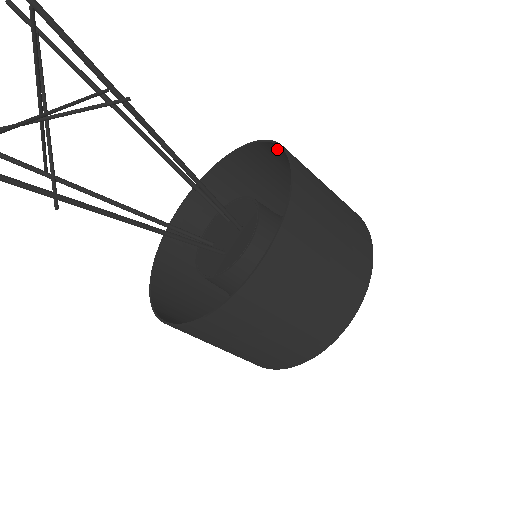
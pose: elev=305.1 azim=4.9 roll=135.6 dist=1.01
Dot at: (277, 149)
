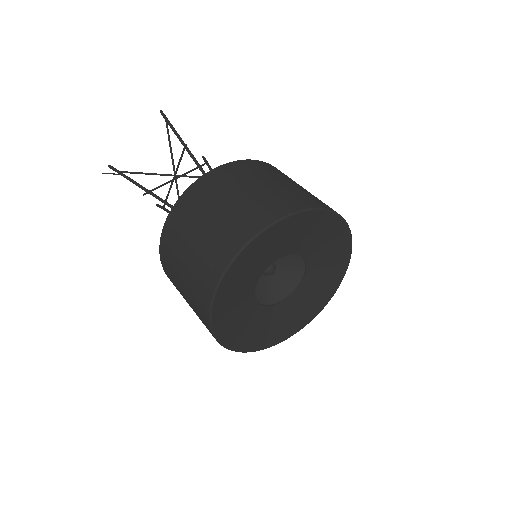
Dot at: occluded
